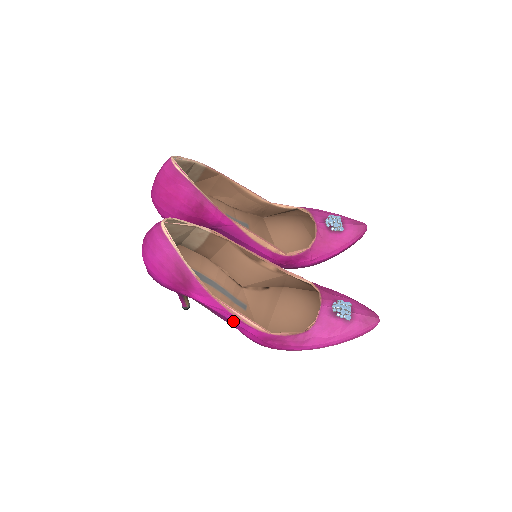
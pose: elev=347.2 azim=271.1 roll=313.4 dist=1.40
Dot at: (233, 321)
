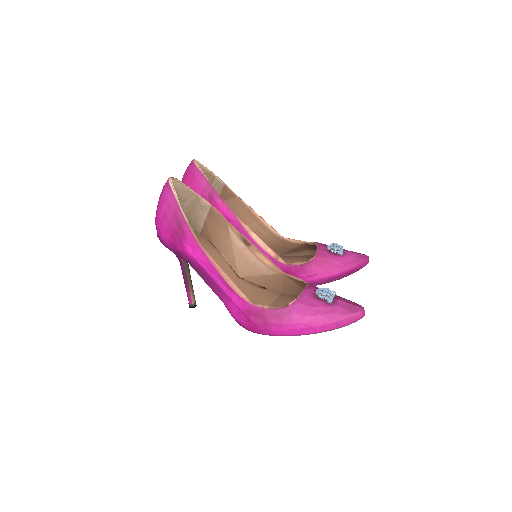
Dot at: (218, 284)
